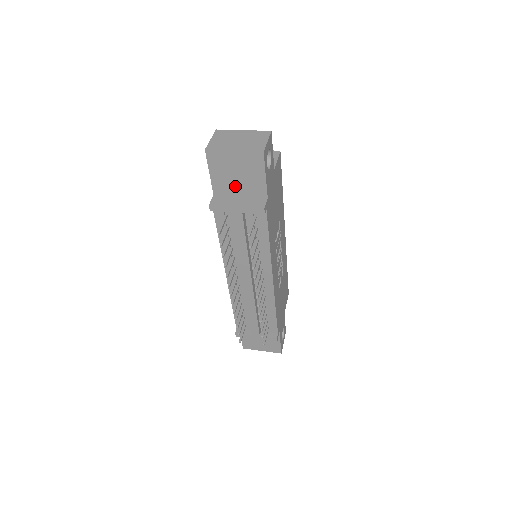
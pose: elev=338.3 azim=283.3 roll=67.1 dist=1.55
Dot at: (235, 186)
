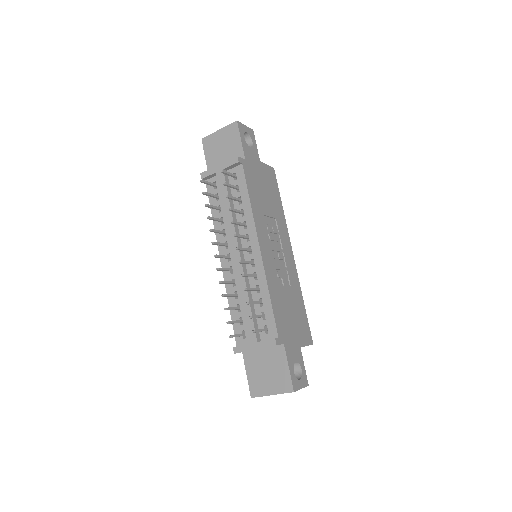
Dot at: (222, 160)
